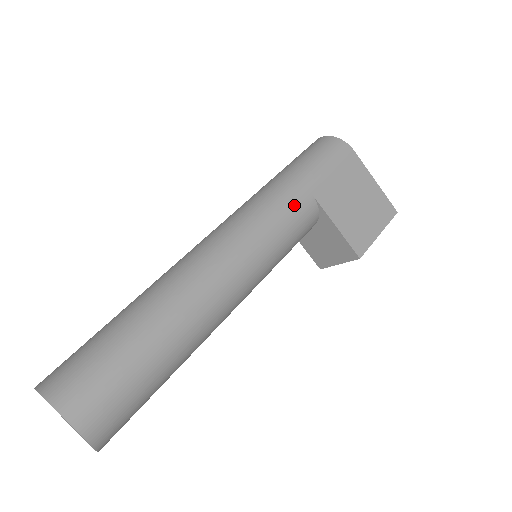
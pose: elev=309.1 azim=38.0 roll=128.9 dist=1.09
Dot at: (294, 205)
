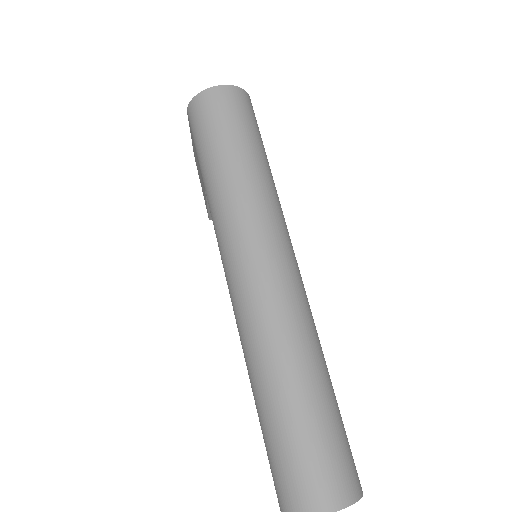
Dot at: occluded
